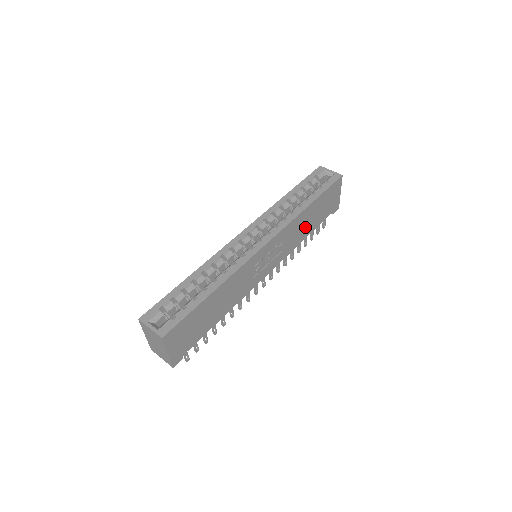
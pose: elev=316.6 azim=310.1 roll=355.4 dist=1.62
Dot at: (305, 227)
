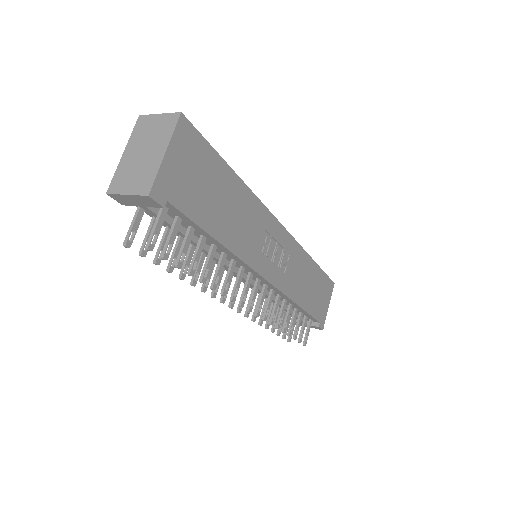
Dot at: (303, 287)
